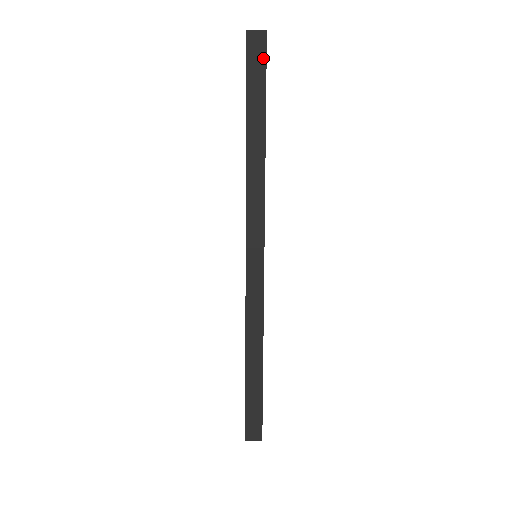
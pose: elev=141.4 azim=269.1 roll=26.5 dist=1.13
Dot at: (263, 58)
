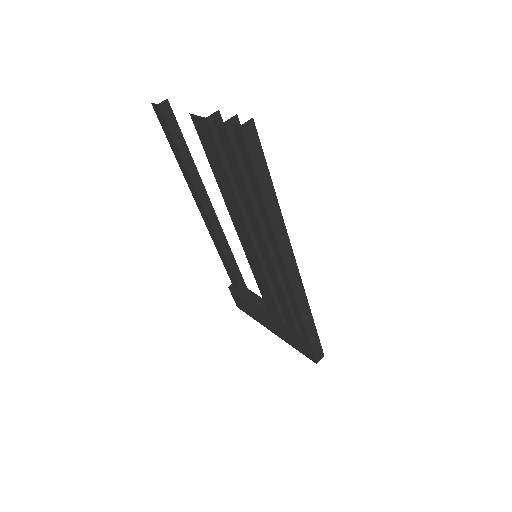
Dot at: (257, 140)
